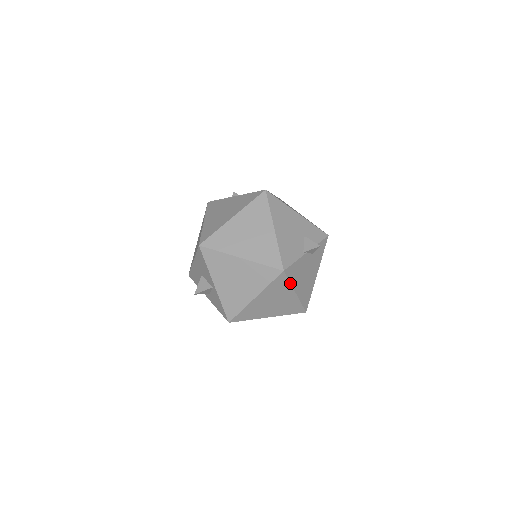
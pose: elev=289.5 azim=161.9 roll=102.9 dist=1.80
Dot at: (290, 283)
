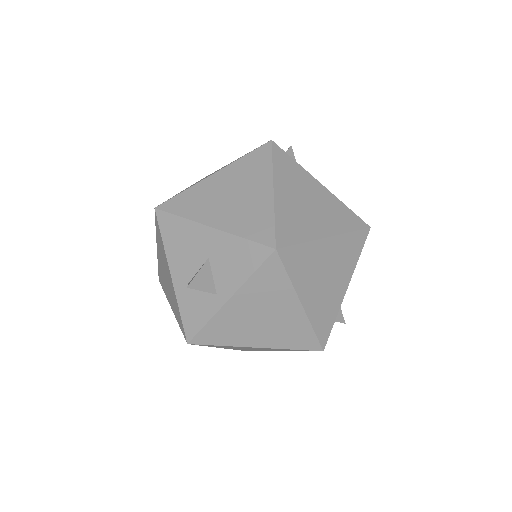
Dot at: occluded
